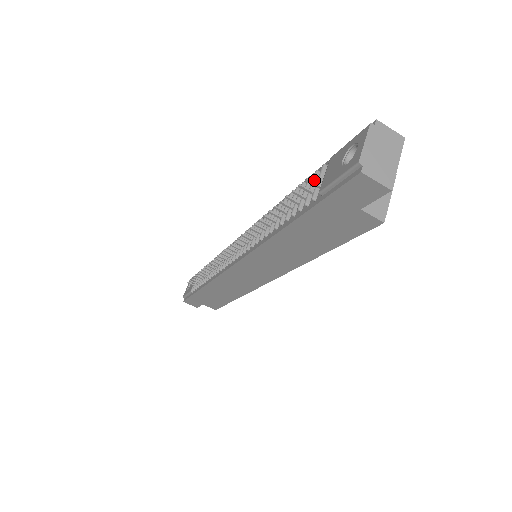
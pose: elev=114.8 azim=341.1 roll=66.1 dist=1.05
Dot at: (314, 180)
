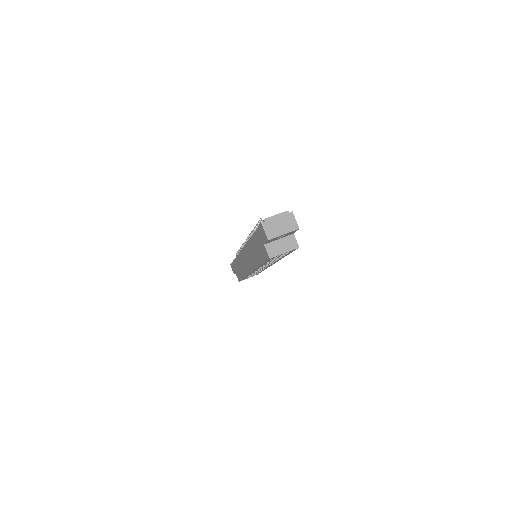
Dot at: occluded
